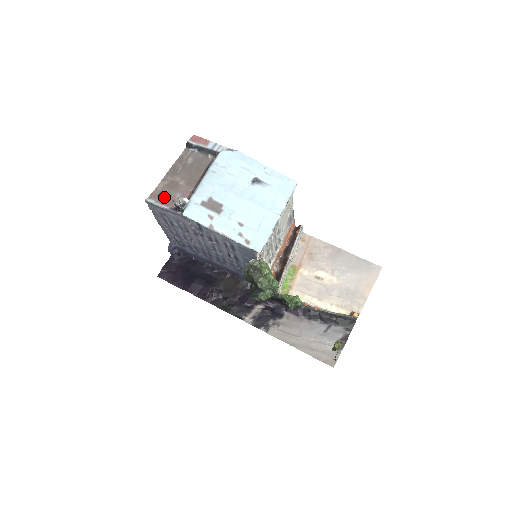
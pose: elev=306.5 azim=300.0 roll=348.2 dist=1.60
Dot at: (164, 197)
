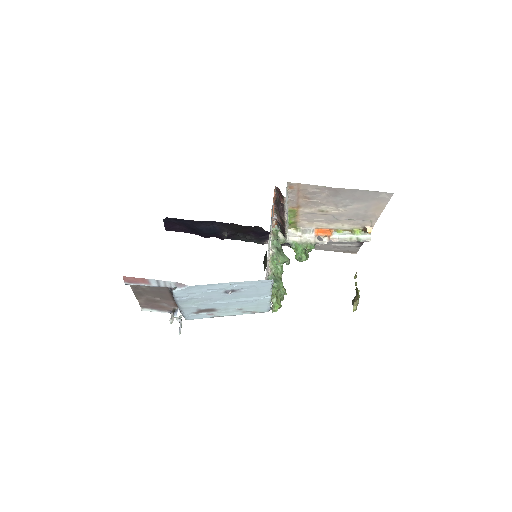
Dot at: (154, 307)
